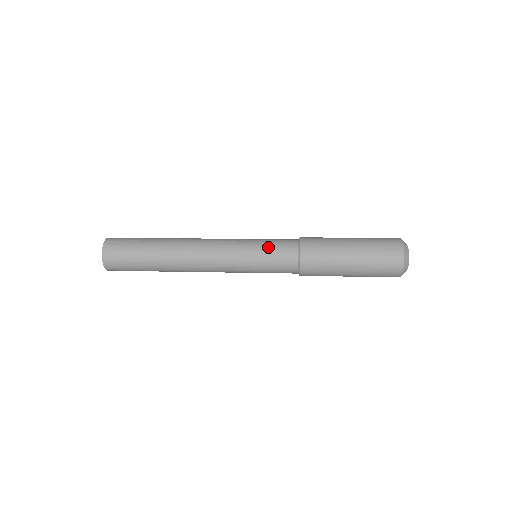
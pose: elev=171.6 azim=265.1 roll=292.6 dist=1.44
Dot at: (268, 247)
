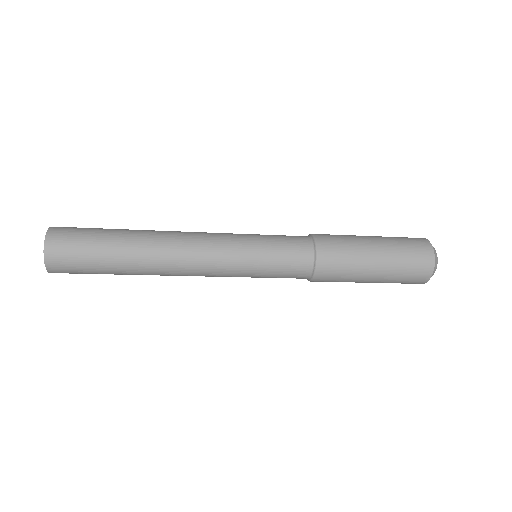
Dot at: (274, 236)
